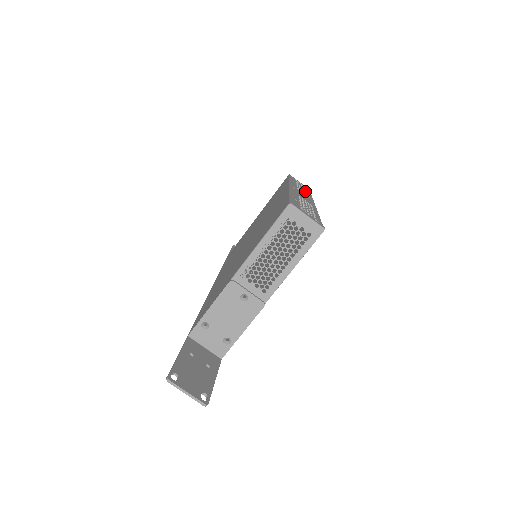
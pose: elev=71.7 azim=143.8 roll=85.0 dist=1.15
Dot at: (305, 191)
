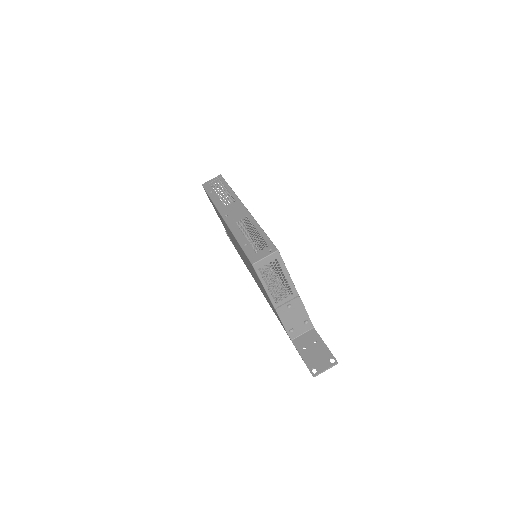
Dot at: (225, 191)
